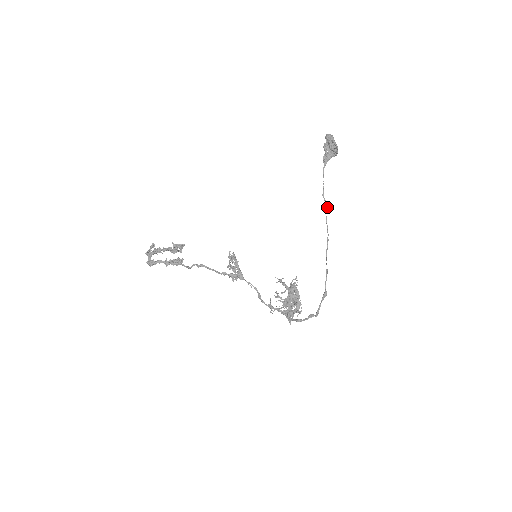
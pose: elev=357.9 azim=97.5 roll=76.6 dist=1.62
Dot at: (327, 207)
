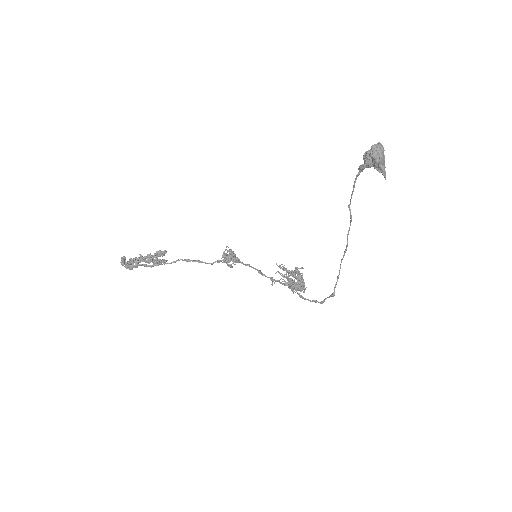
Dot at: occluded
